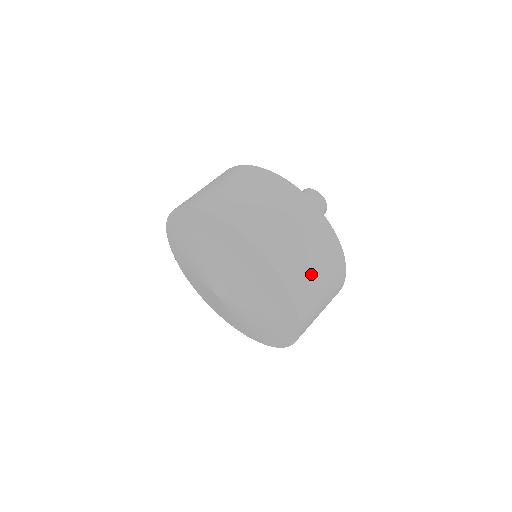
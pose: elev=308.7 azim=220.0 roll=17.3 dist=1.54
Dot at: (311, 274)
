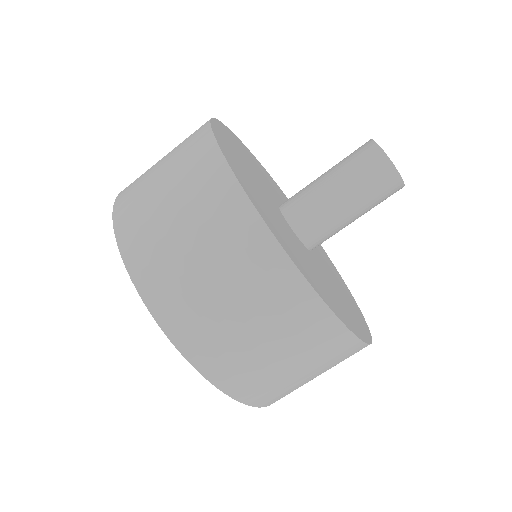
Dot at: occluded
